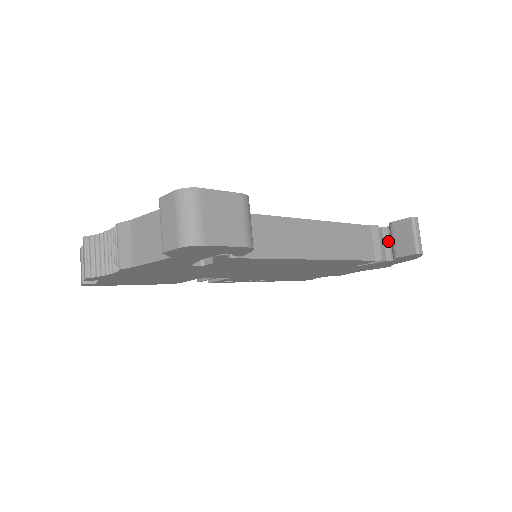
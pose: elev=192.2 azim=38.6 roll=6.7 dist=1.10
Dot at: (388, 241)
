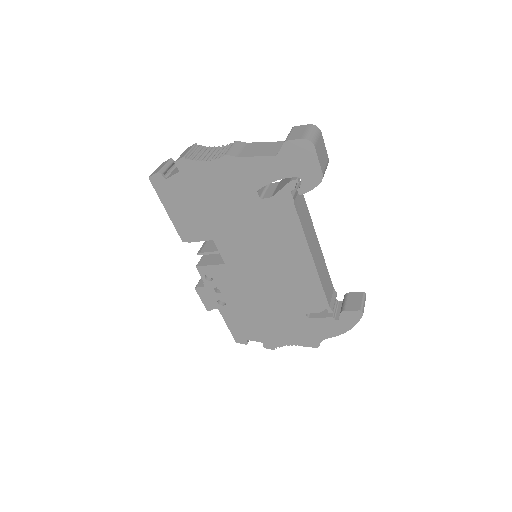
Dot at: (337, 309)
